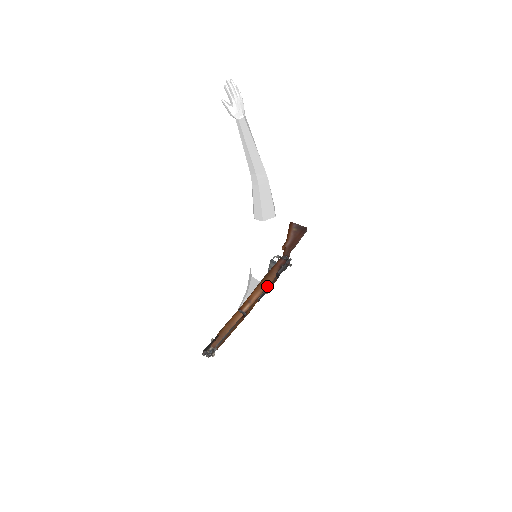
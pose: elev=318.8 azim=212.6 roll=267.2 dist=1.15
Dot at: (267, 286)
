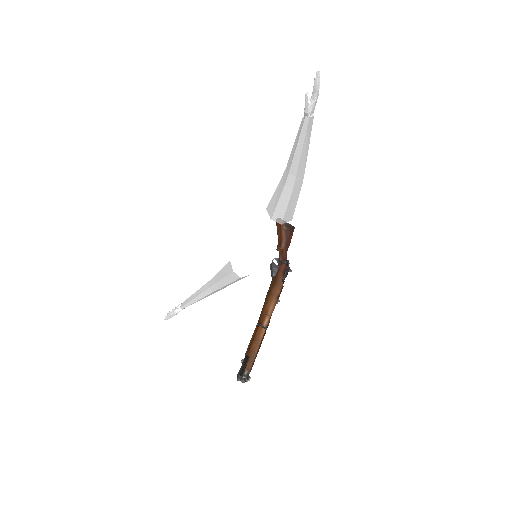
Dot at: (278, 296)
